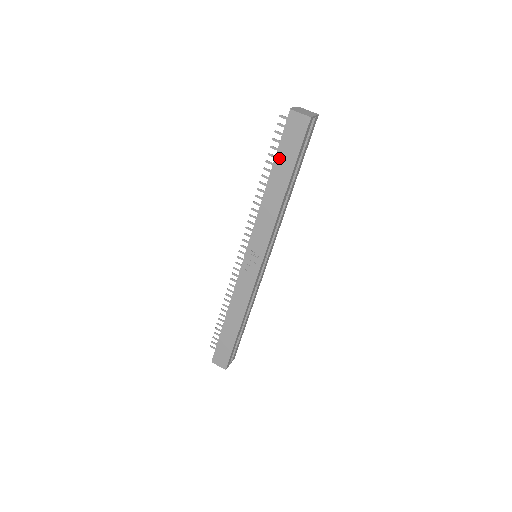
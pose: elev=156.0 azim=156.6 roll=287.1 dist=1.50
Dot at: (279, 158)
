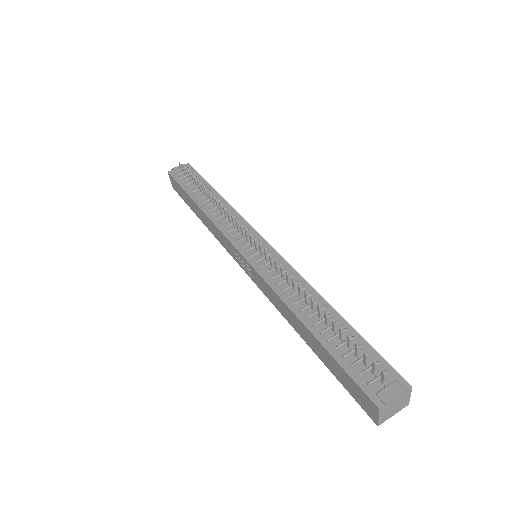
Dot at: (330, 357)
